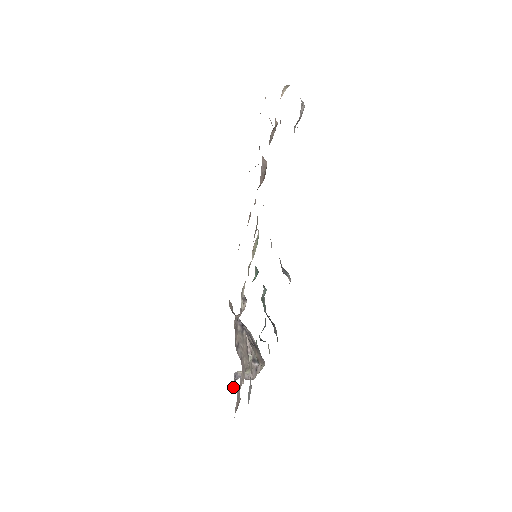
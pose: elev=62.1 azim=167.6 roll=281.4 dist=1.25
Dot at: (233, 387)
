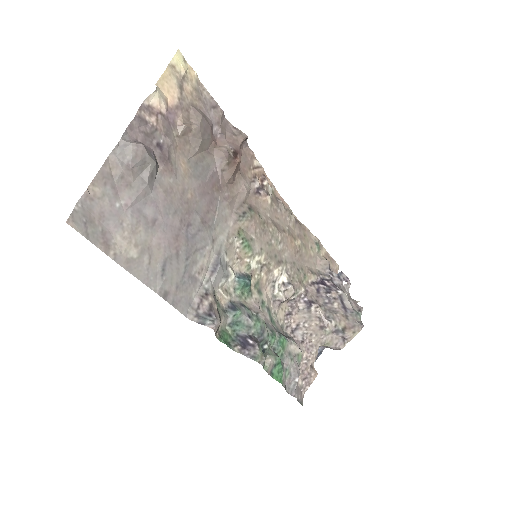
Dot at: (316, 359)
